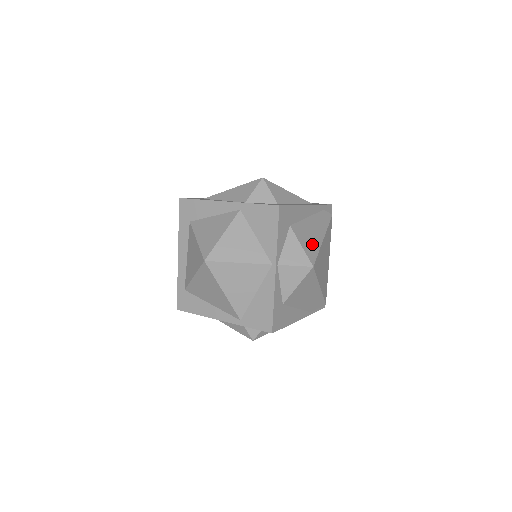
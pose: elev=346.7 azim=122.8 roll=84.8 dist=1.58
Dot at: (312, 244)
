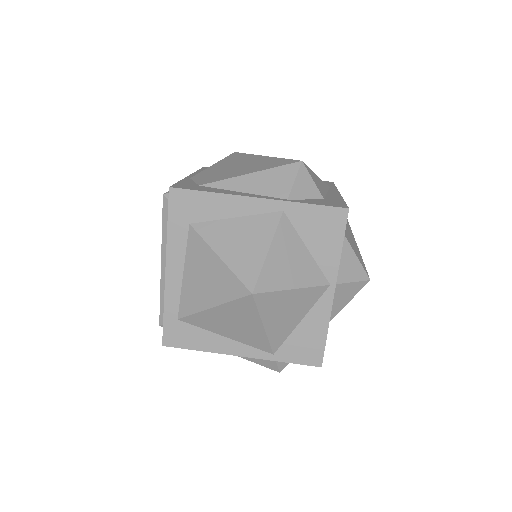
Dot at: (355, 247)
